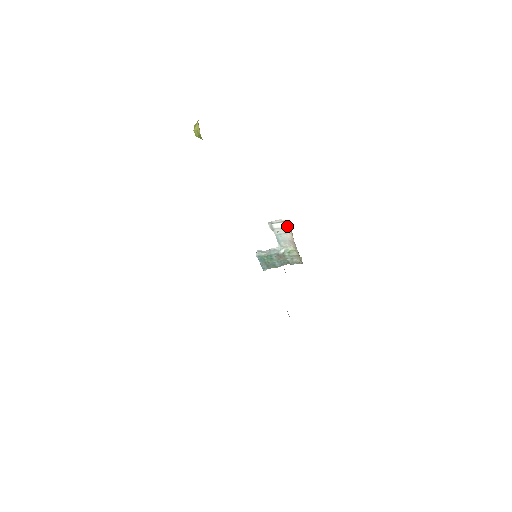
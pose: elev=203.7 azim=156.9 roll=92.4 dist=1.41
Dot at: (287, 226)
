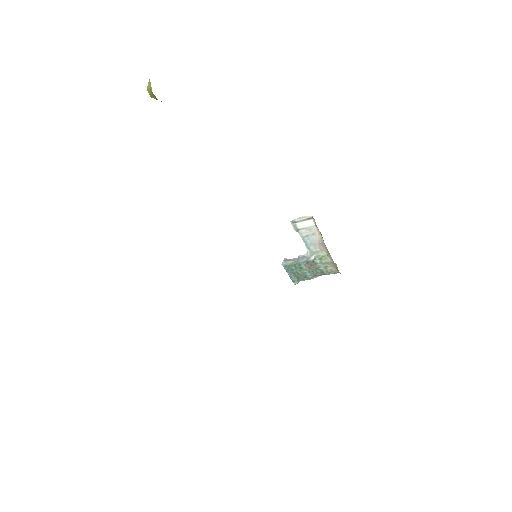
Dot at: (314, 224)
